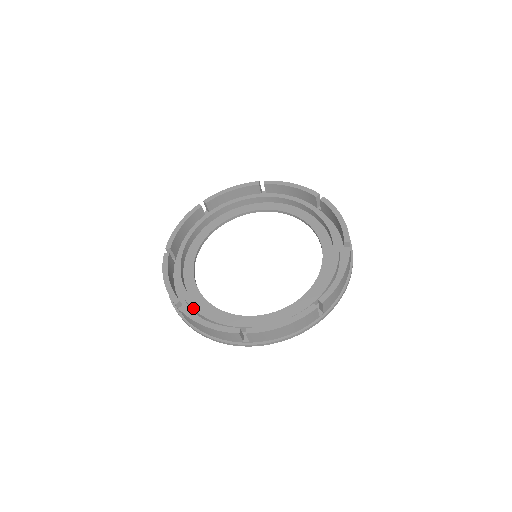
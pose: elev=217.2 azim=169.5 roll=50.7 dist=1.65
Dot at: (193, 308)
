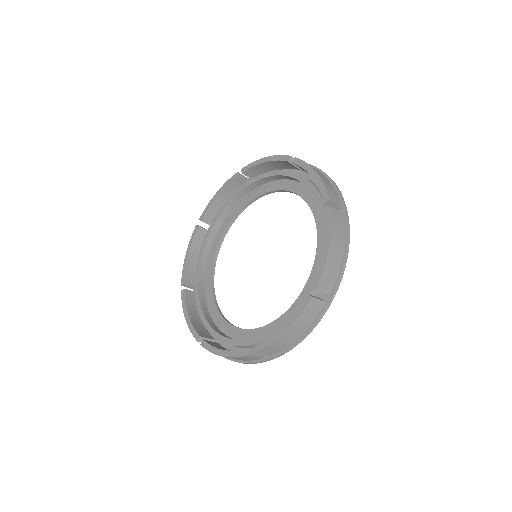
Dot at: (195, 292)
